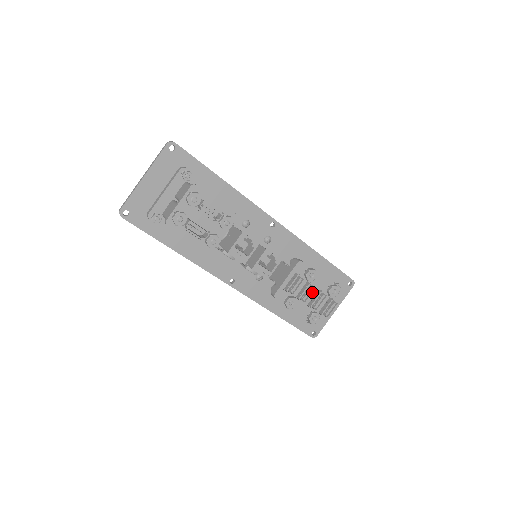
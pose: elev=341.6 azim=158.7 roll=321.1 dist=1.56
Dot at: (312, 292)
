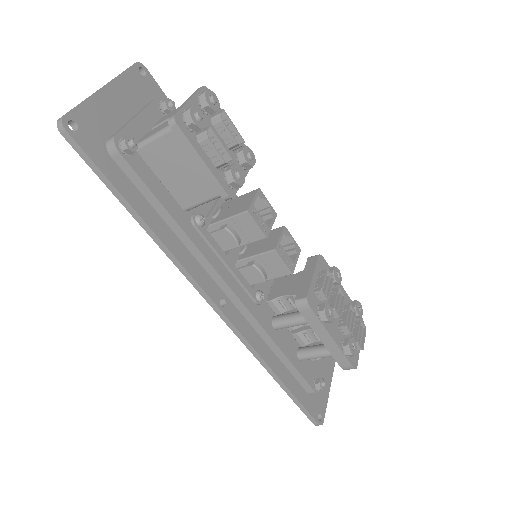
Dot at: (343, 301)
